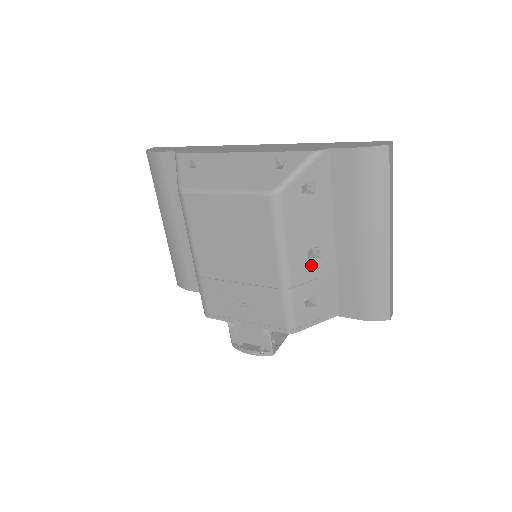
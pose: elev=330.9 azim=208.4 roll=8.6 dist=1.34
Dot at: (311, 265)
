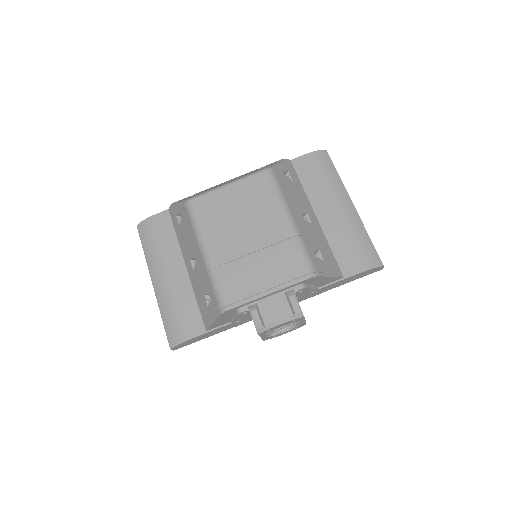
Dot at: (308, 226)
